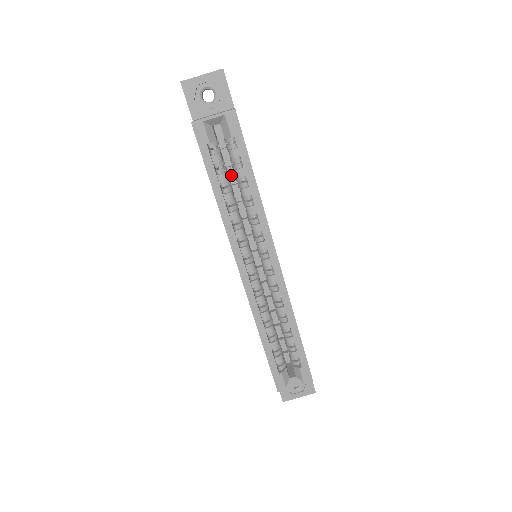
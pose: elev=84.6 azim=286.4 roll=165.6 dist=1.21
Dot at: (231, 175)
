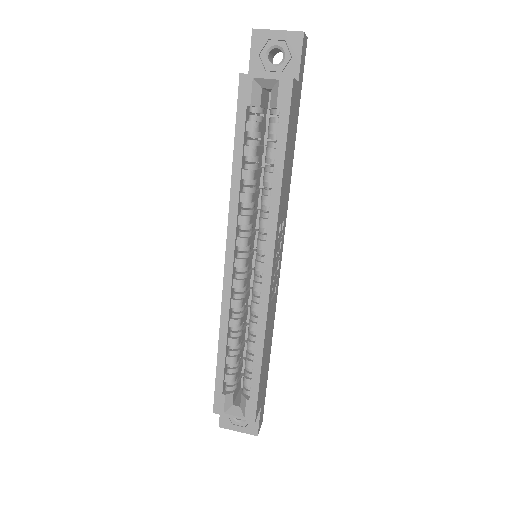
Dot at: occluded
